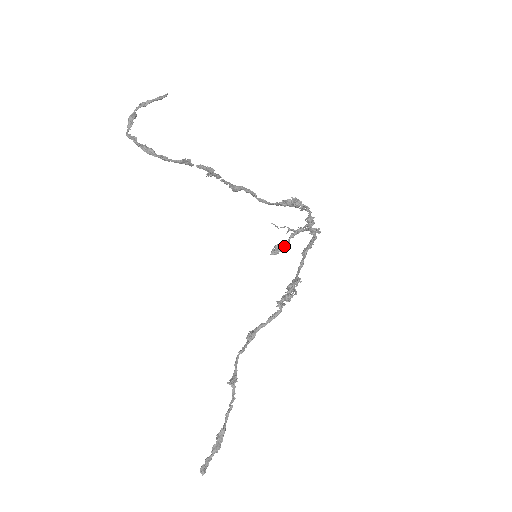
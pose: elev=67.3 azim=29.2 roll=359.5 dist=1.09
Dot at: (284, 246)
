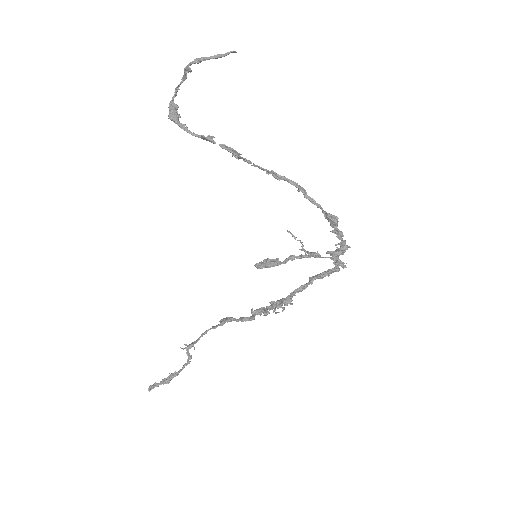
Dot at: (273, 264)
